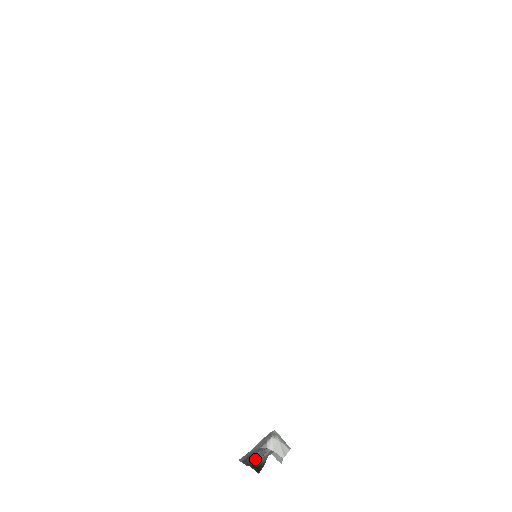
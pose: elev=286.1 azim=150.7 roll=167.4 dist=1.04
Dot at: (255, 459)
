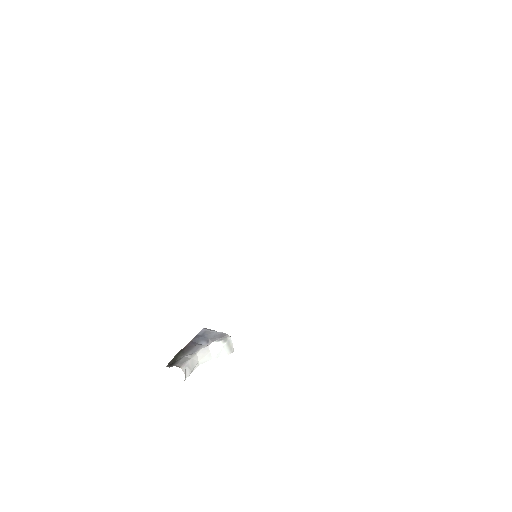
Dot at: (190, 348)
